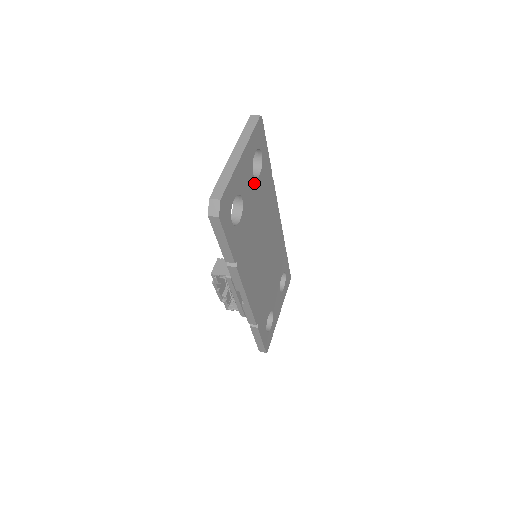
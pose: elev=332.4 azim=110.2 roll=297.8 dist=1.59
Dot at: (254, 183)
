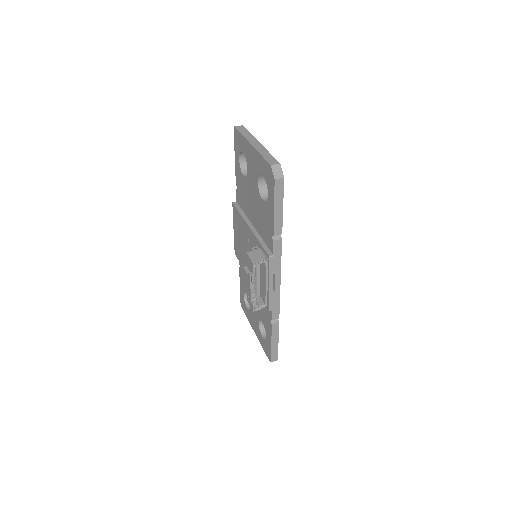
Dot at: occluded
